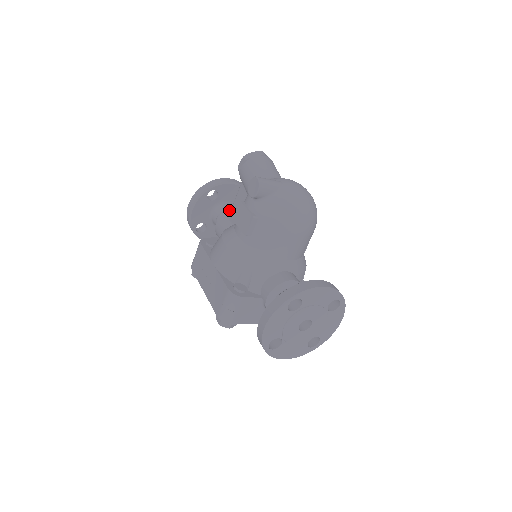
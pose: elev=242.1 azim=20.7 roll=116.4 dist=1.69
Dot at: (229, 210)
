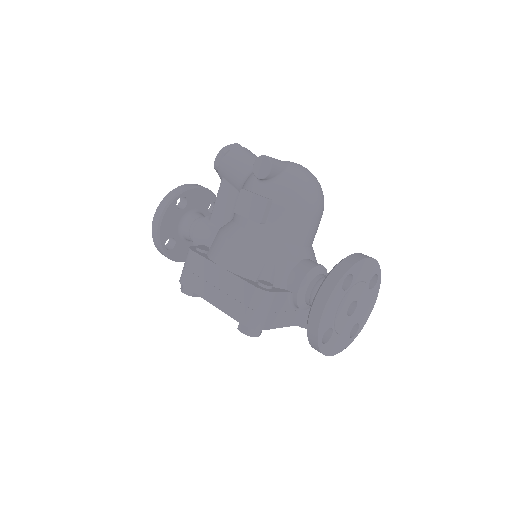
Dot at: (203, 217)
